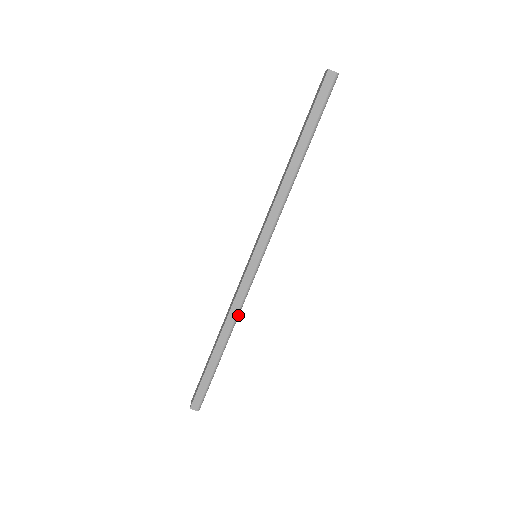
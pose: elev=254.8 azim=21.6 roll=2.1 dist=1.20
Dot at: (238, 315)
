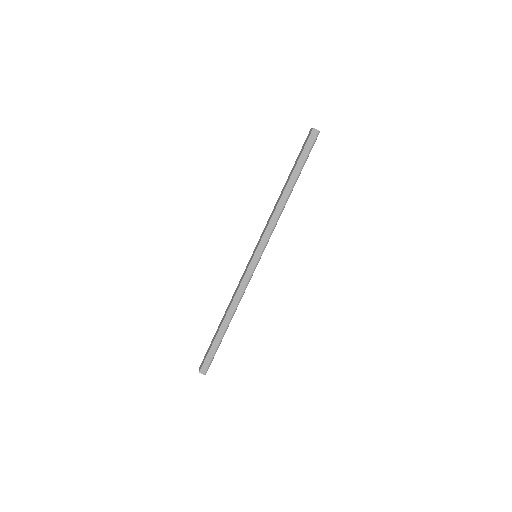
Dot at: (240, 300)
